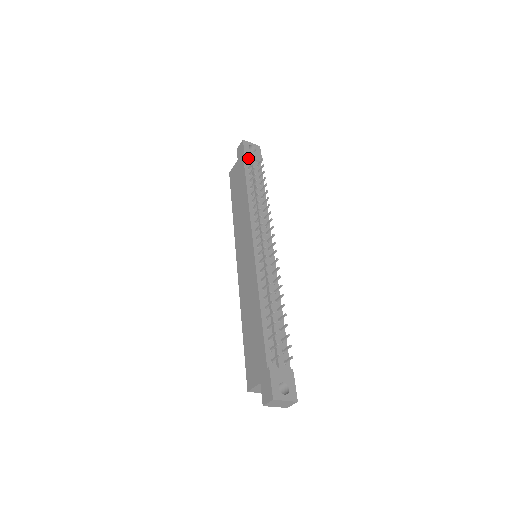
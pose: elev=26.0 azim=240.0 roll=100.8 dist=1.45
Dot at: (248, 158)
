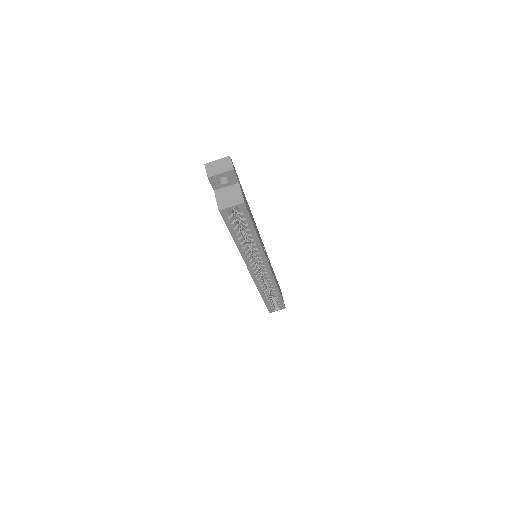
Dot at: occluded
